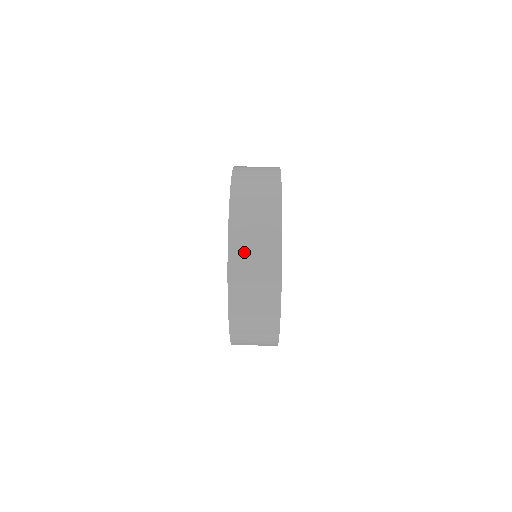
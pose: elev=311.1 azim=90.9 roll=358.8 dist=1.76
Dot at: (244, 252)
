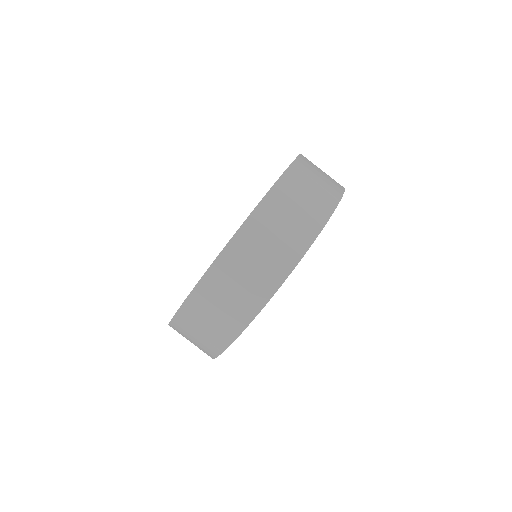
Dot at: (197, 317)
